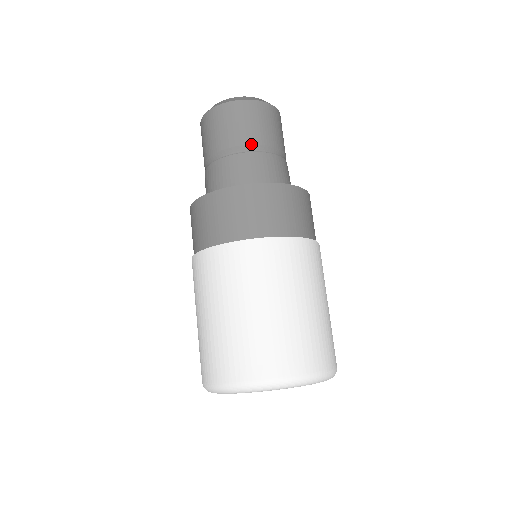
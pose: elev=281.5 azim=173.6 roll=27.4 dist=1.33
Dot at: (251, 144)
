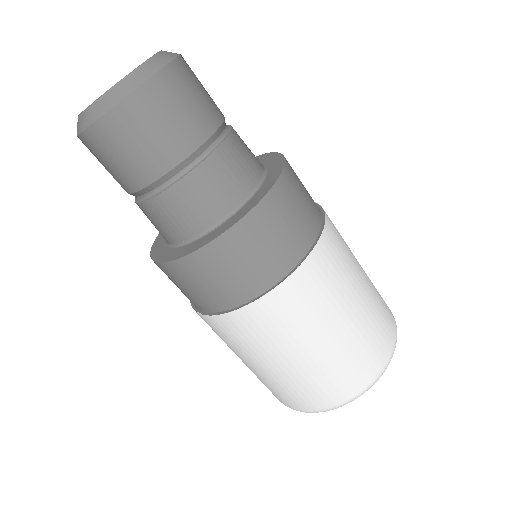
Dot at: (186, 157)
